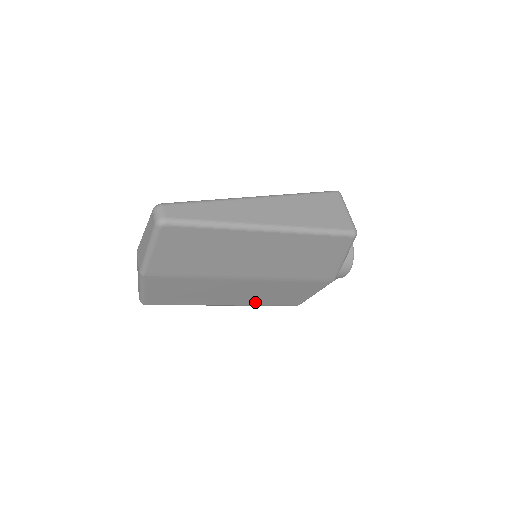
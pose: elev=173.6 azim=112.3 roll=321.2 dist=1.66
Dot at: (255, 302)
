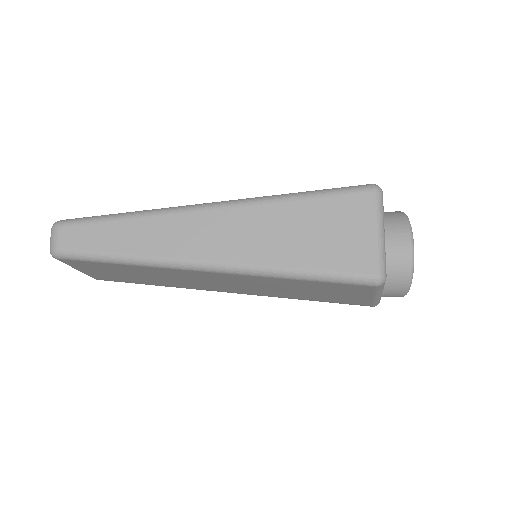
Dot at: occluded
